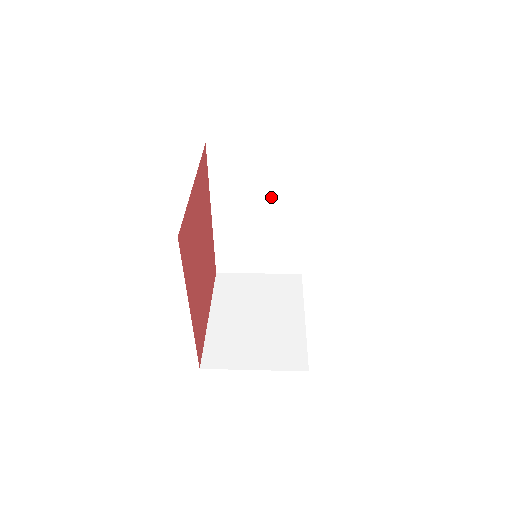
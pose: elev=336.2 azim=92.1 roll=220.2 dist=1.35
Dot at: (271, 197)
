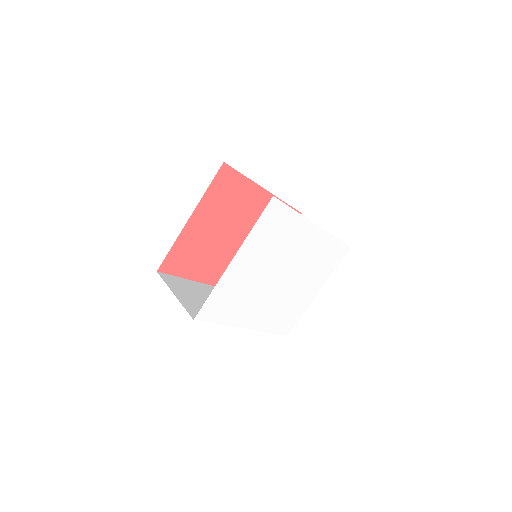
Dot at: occluded
